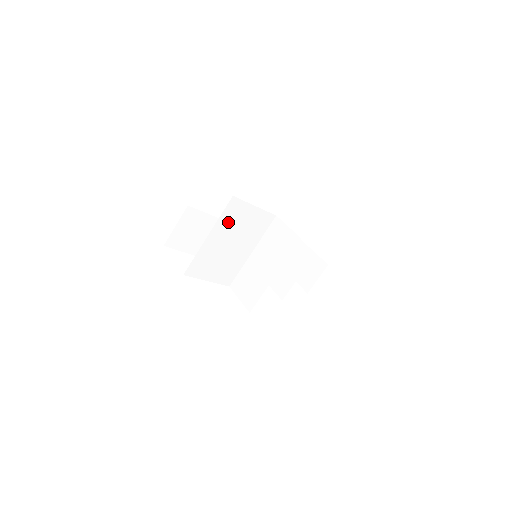
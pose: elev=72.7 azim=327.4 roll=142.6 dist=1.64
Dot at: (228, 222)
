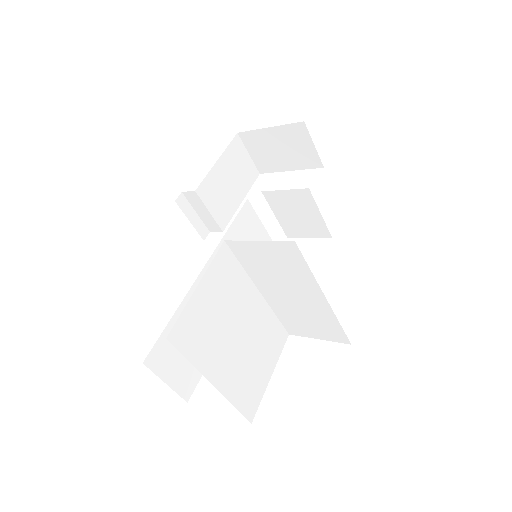
Dot at: (205, 345)
